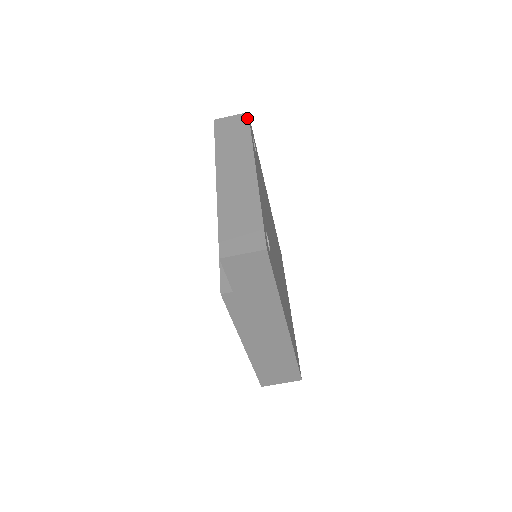
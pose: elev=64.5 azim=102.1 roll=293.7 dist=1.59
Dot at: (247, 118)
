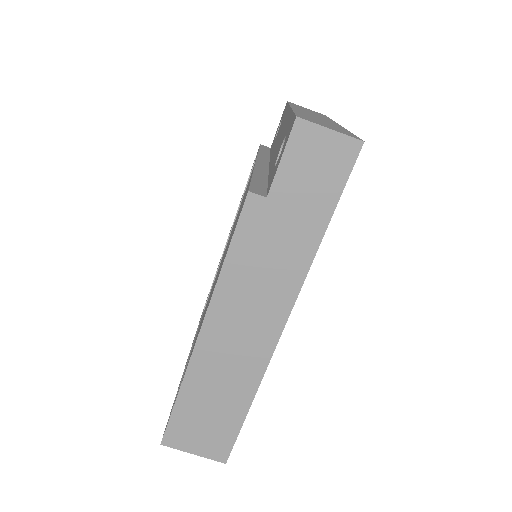
Dot at: (324, 115)
